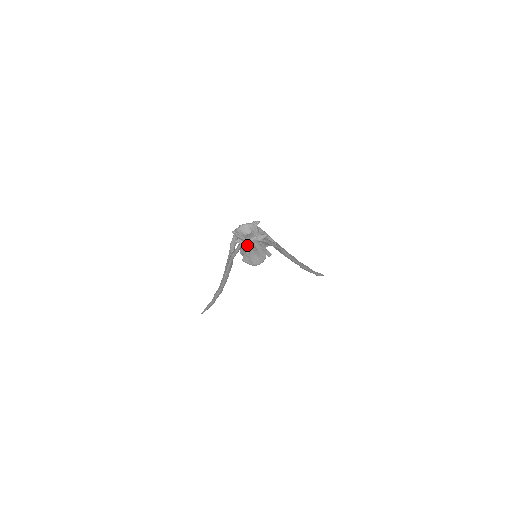
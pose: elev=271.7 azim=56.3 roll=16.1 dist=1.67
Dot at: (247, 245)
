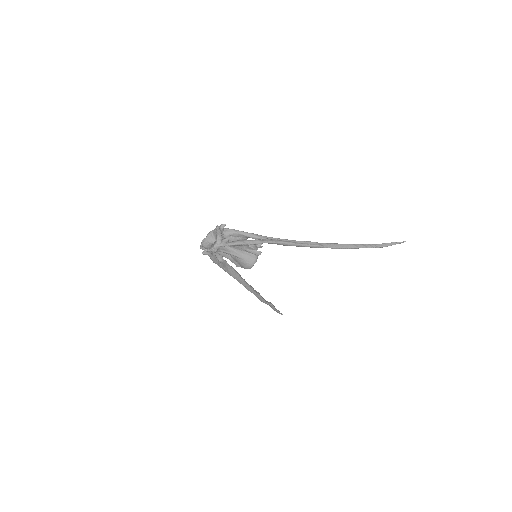
Dot at: occluded
